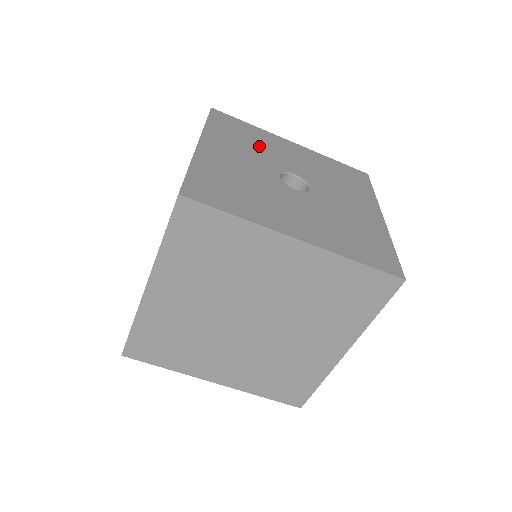
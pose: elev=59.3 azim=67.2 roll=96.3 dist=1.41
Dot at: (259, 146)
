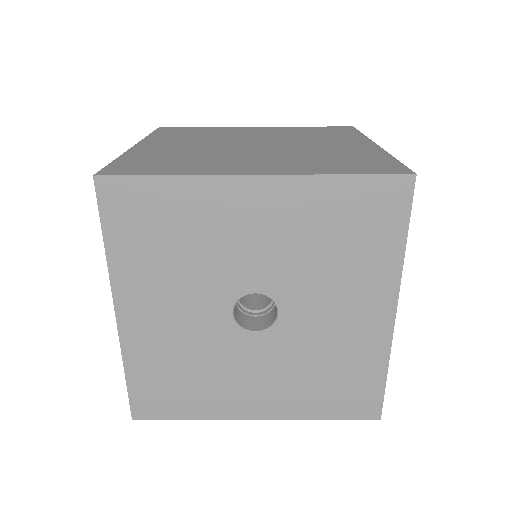
Dot at: (194, 251)
